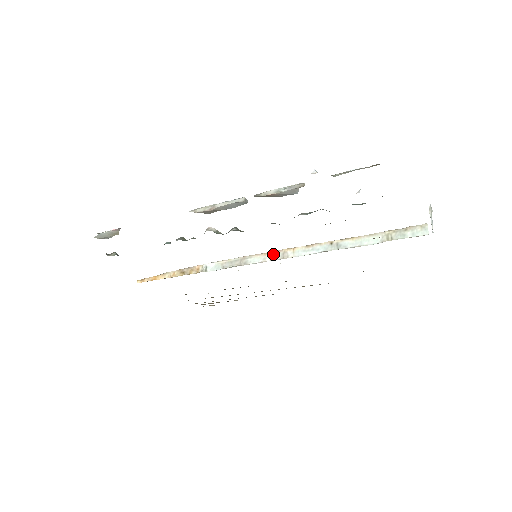
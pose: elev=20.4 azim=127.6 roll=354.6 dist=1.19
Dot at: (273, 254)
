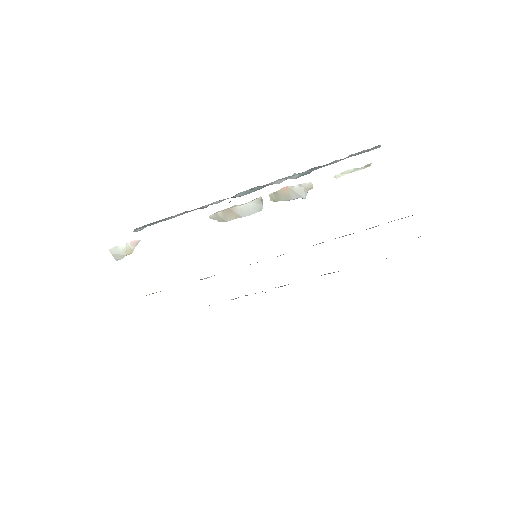
Dot at: occluded
